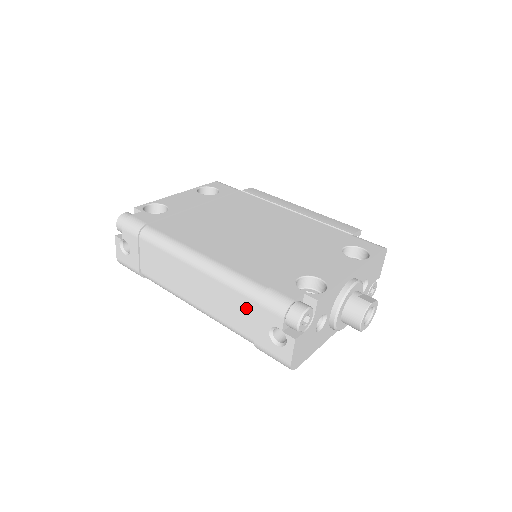
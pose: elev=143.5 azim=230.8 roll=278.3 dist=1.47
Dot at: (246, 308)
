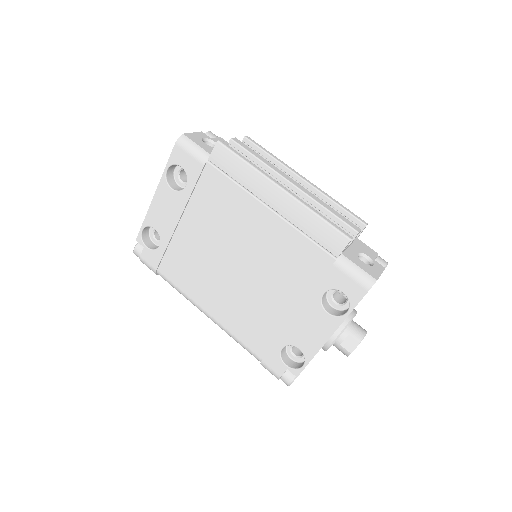
Dot at: occluded
